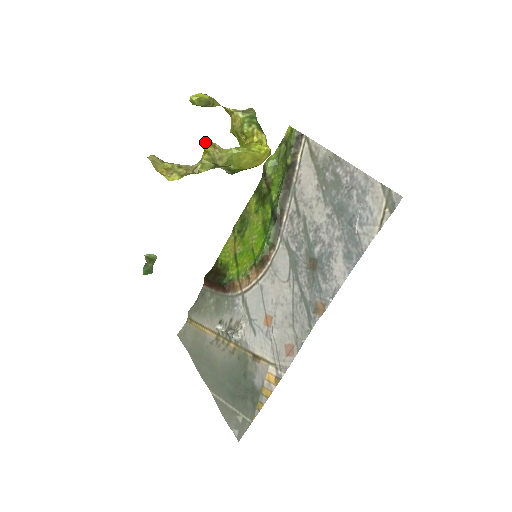
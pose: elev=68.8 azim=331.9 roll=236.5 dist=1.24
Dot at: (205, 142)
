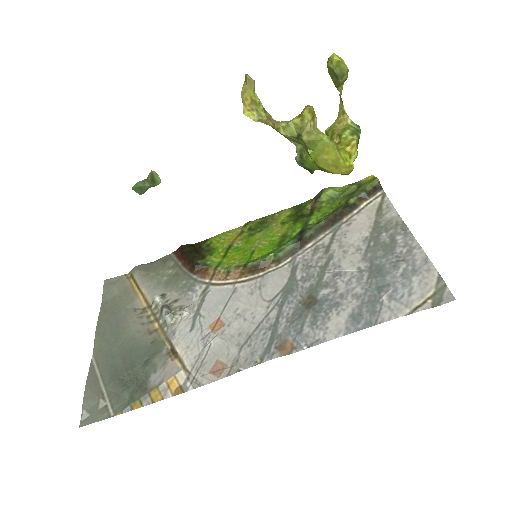
Dot at: (309, 105)
